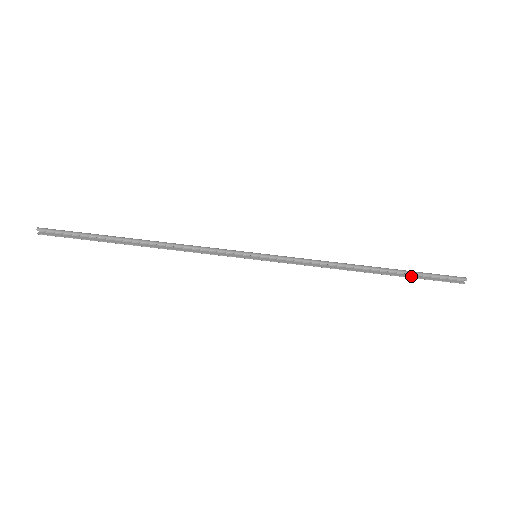
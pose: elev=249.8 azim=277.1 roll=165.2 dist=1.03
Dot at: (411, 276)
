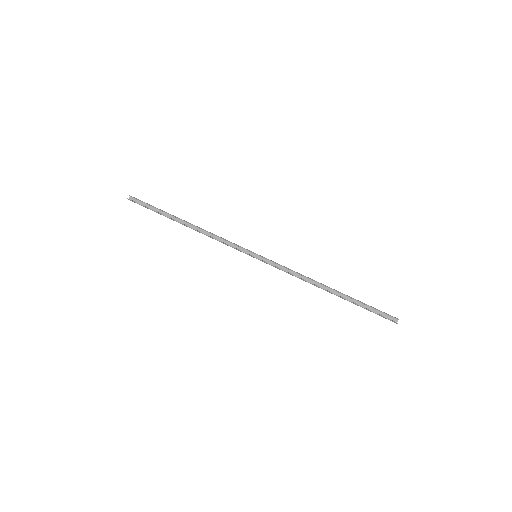
Dot at: (359, 305)
